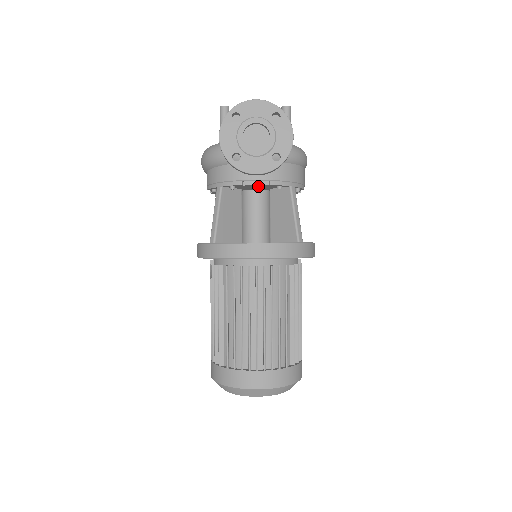
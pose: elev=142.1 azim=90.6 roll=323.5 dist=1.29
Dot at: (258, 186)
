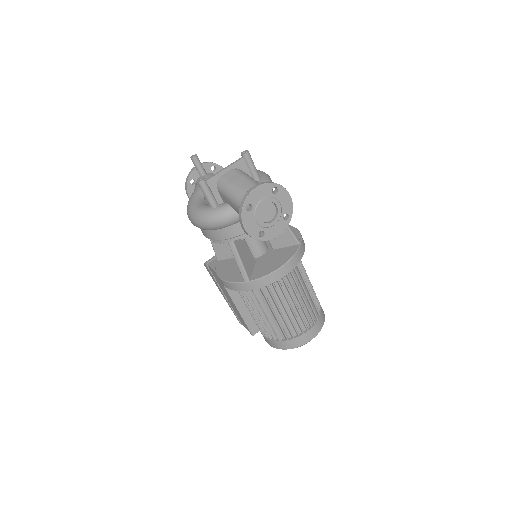
Dot at: occluded
